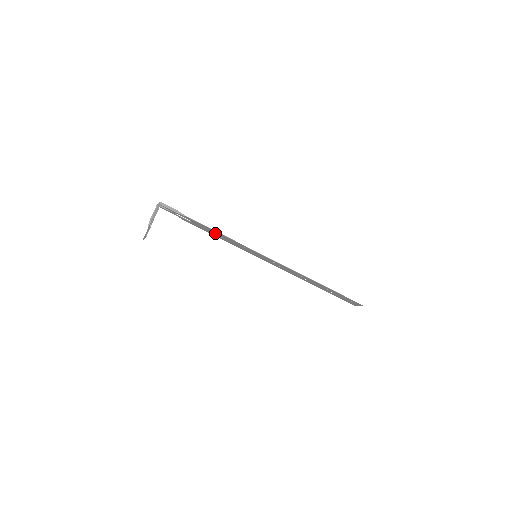
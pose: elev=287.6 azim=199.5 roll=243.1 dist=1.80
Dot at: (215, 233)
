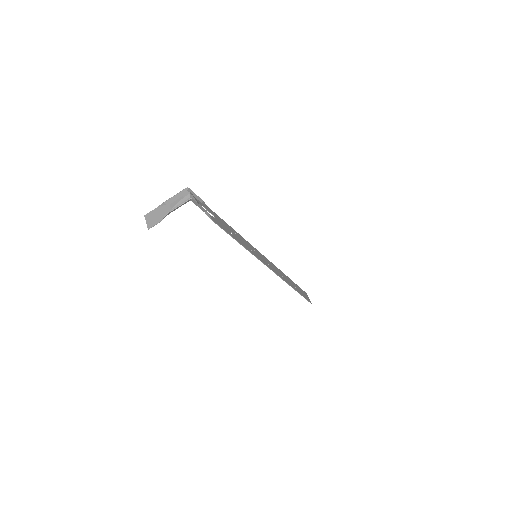
Dot at: (232, 232)
